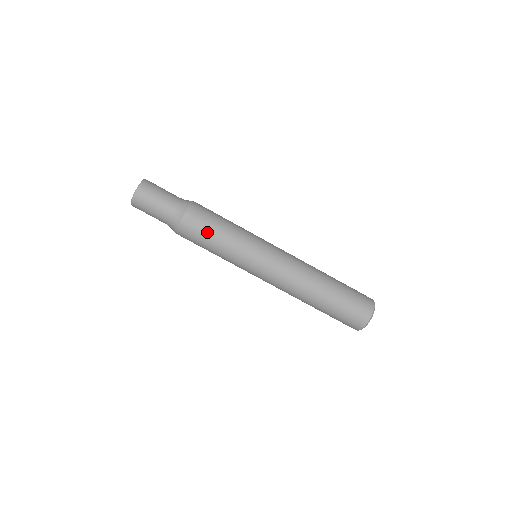
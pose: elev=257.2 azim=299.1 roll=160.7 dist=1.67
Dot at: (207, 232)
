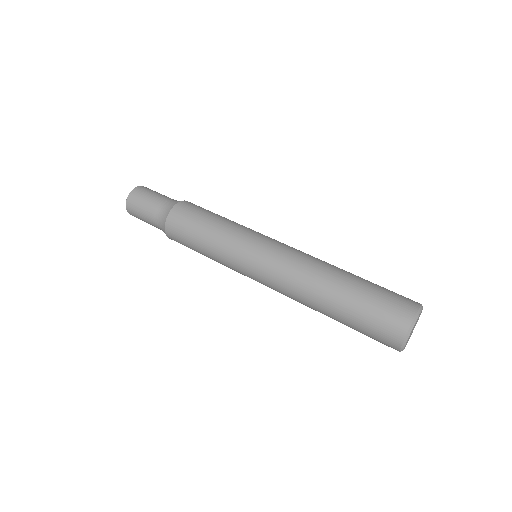
Dot at: (206, 212)
